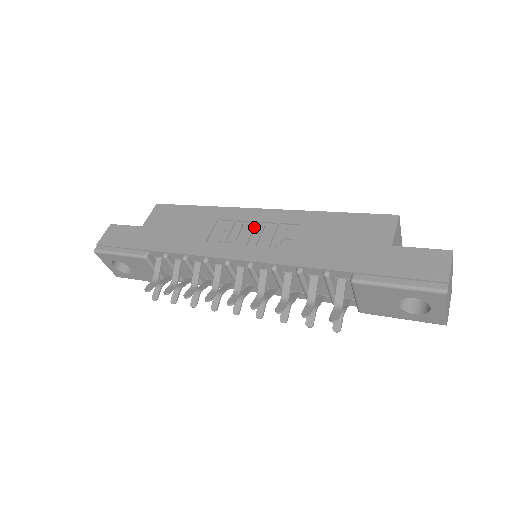
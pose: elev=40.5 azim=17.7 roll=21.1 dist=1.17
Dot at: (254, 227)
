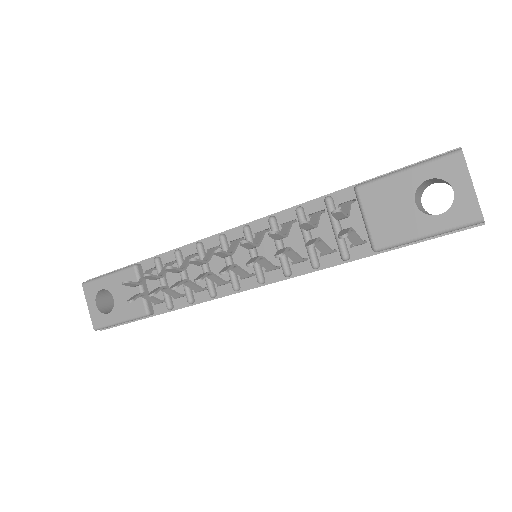
Dot at: occluded
